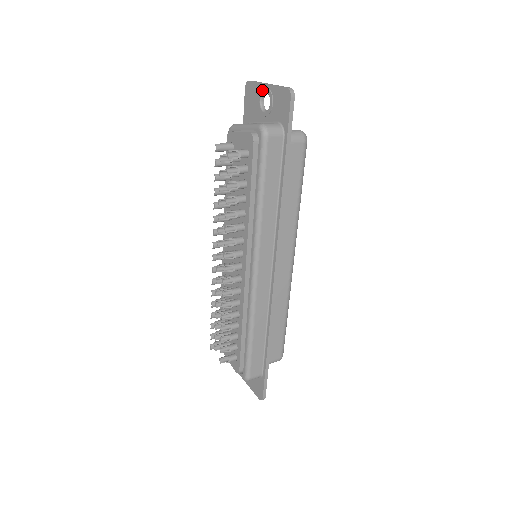
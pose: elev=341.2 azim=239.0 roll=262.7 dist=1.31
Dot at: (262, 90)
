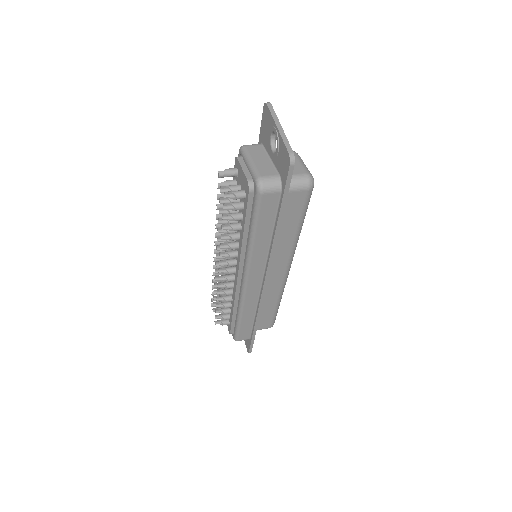
Dot at: (273, 129)
